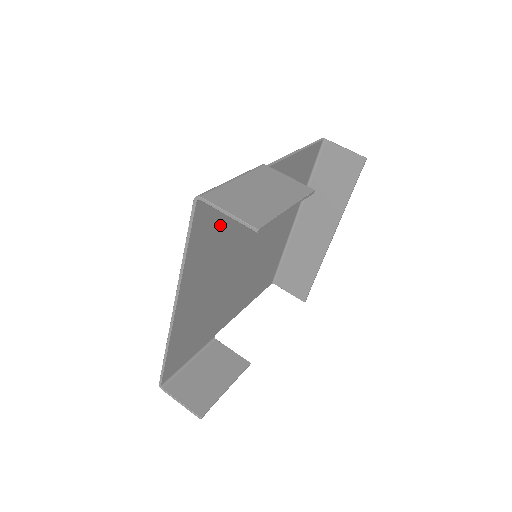
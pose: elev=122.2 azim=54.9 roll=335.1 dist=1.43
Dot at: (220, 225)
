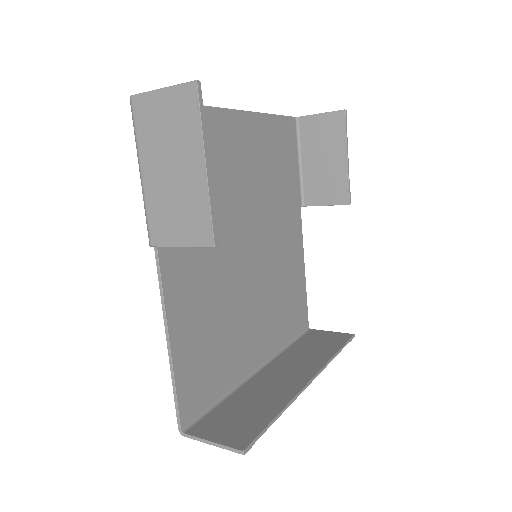
Dot at: (280, 161)
